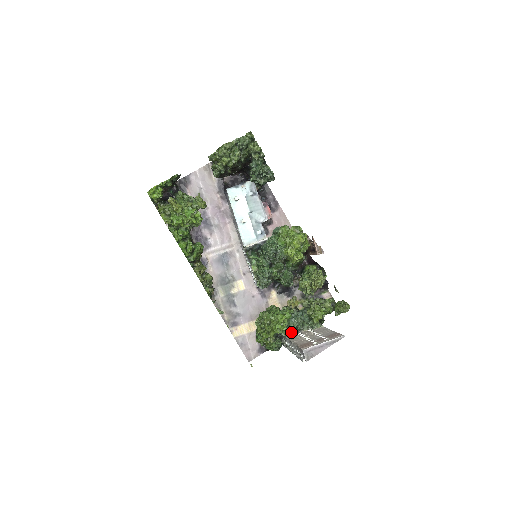
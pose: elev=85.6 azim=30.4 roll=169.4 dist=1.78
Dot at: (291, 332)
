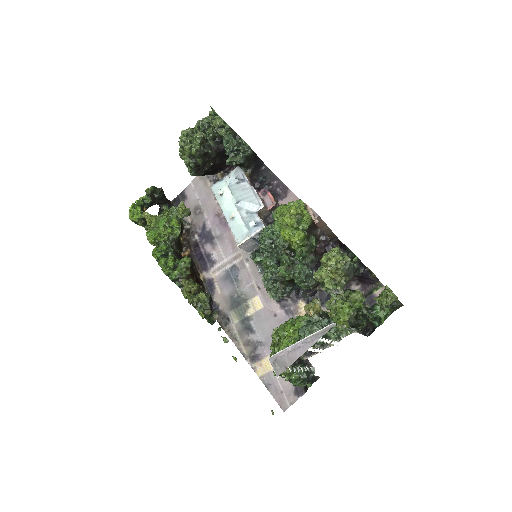
Dot at: occluded
